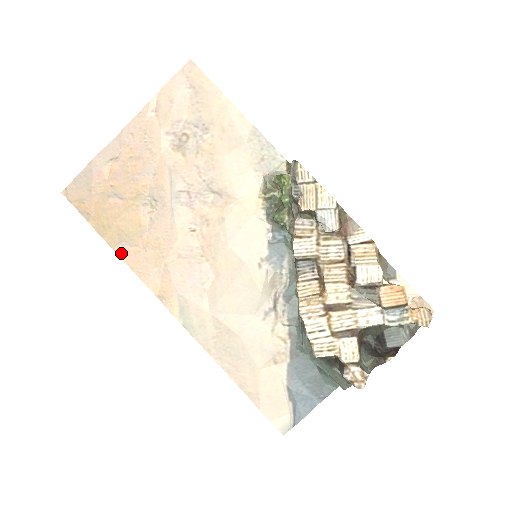
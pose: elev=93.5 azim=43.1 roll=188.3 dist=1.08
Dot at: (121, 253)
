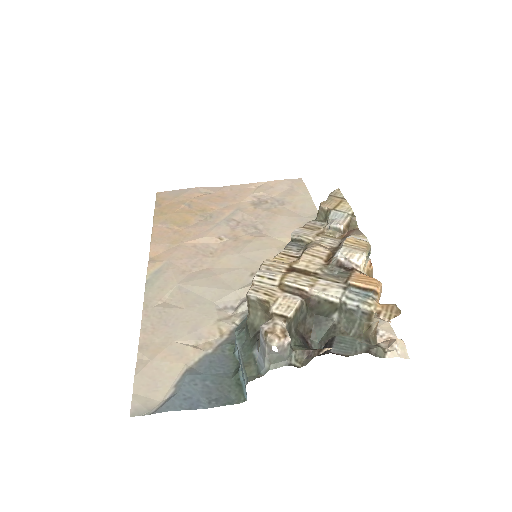
Dot at: (156, 228)
